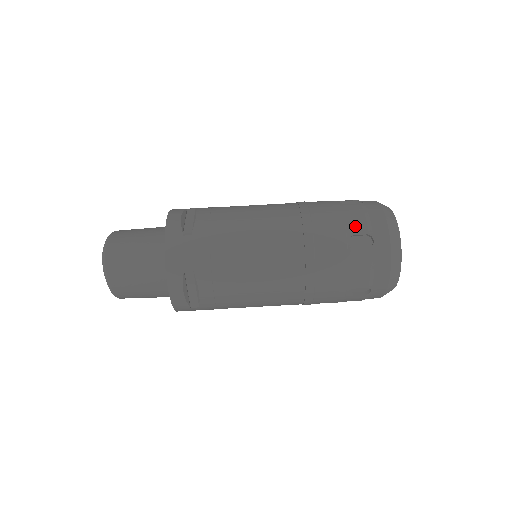
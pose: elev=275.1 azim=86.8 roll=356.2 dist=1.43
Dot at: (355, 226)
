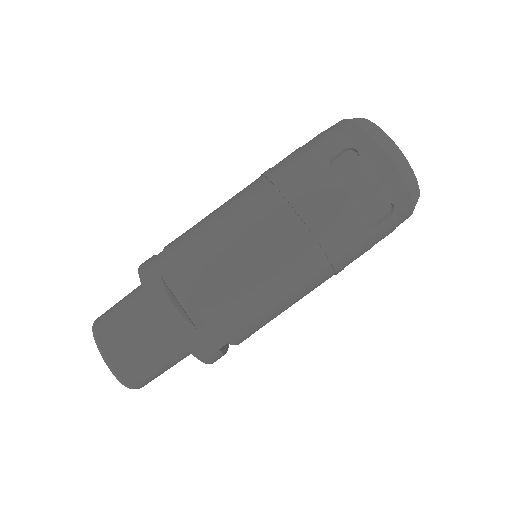
Dot at: (370, 203)
